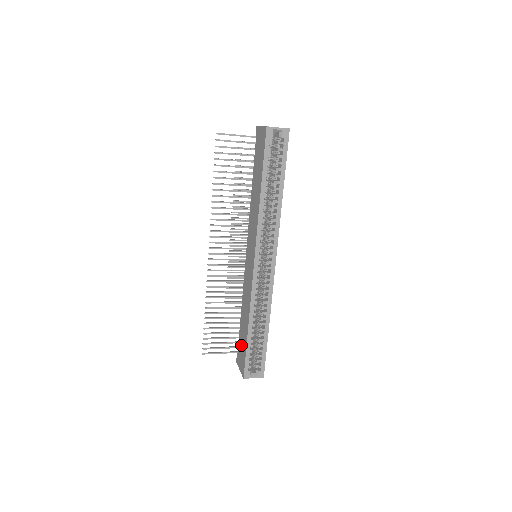
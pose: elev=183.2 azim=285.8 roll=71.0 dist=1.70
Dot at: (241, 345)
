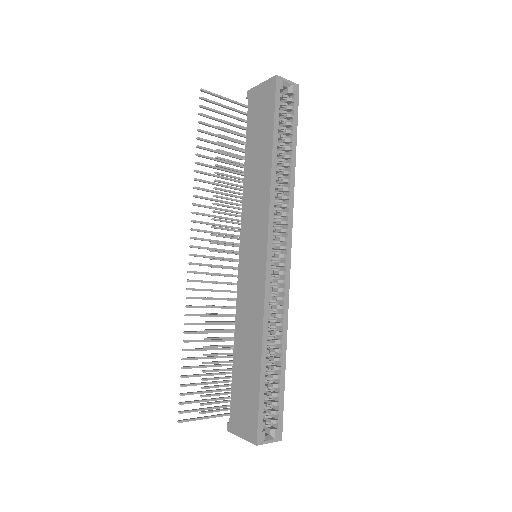
Dot at: (241, 395)
